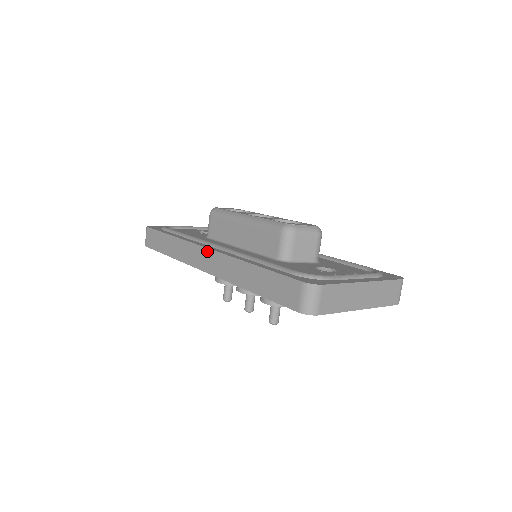
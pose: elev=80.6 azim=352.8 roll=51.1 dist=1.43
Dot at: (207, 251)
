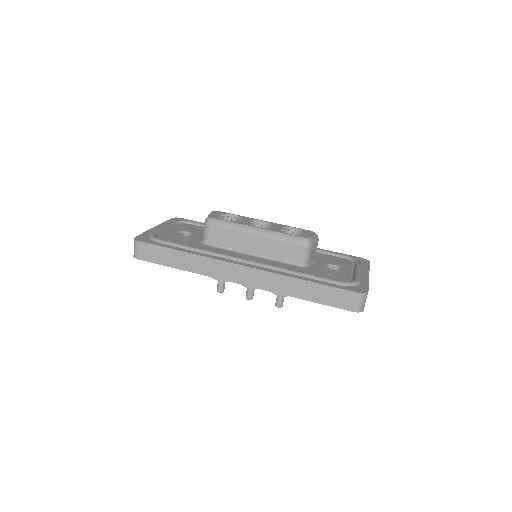
Dot at: (244, 268)
